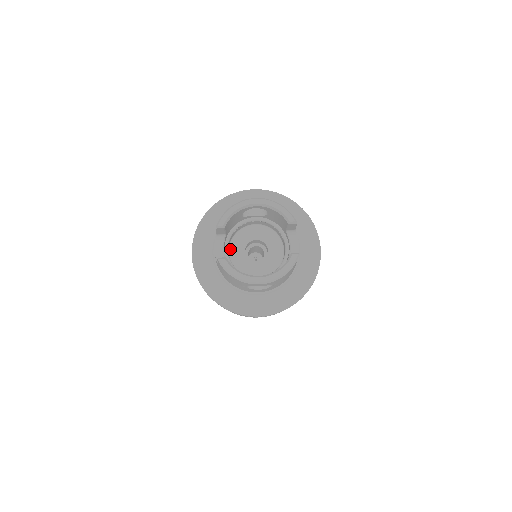
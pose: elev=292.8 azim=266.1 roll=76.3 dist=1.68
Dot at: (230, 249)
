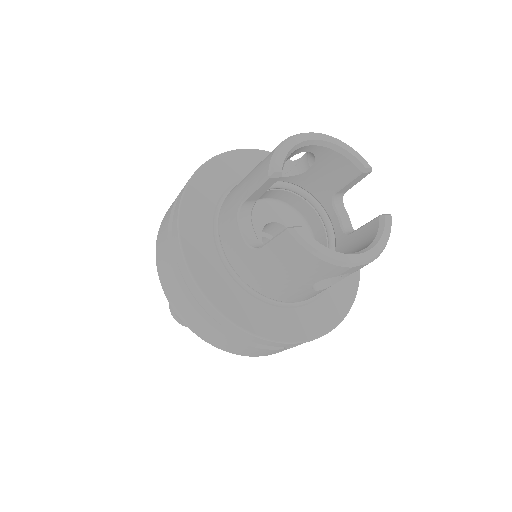
Dot at: occluded
